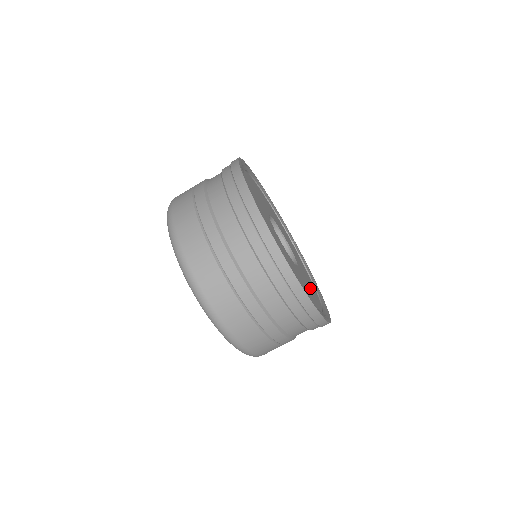
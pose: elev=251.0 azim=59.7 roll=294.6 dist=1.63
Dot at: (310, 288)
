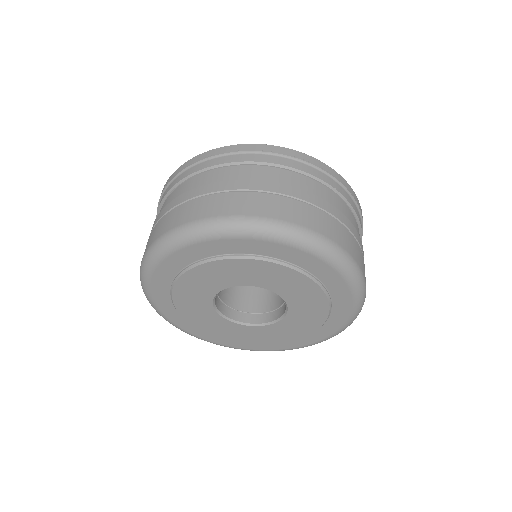
Dot at: occluded
